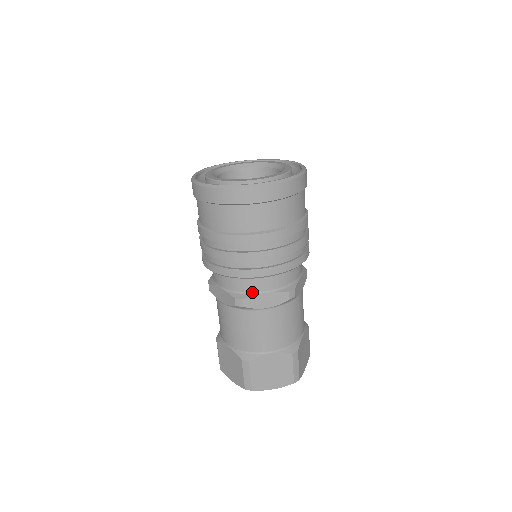
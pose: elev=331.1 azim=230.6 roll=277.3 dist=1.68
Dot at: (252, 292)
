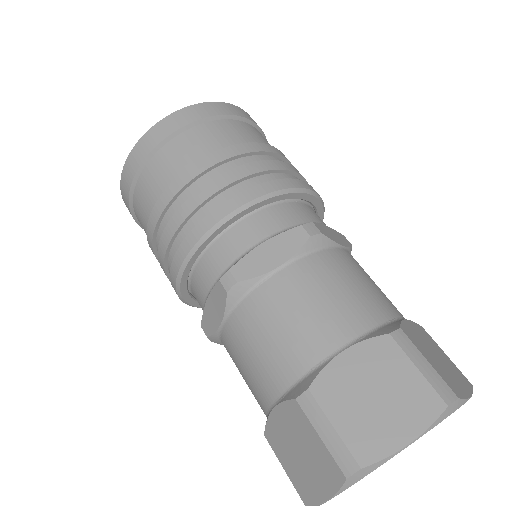
Dot at: occluded
